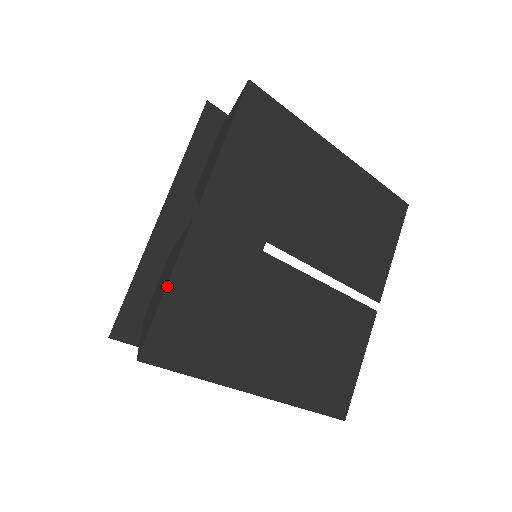
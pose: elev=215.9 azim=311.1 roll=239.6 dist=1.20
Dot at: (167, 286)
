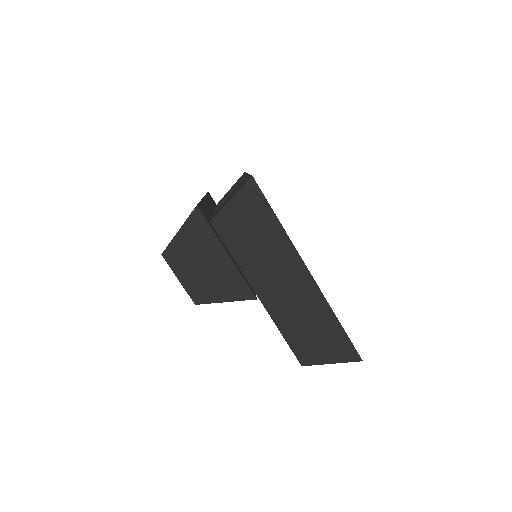
Dot at: occluded
